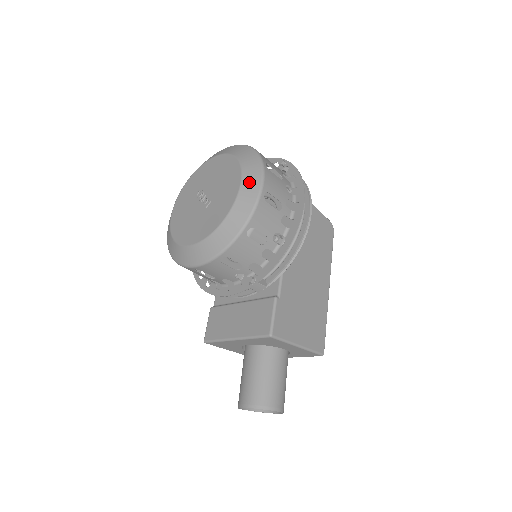
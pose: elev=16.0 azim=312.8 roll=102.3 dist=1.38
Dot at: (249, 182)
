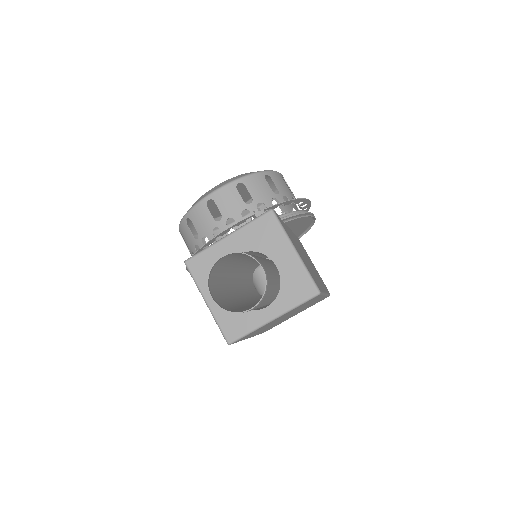
Dot at: occluded
